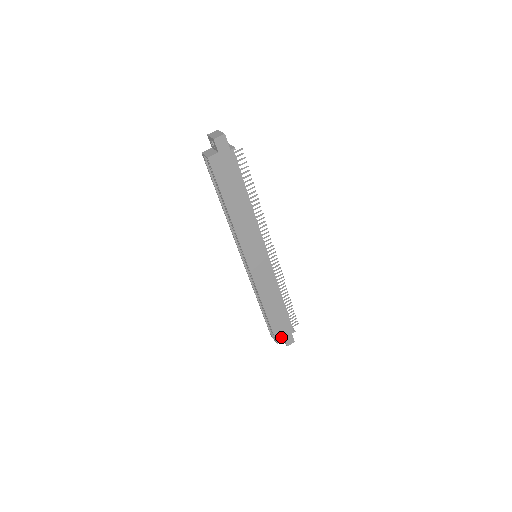
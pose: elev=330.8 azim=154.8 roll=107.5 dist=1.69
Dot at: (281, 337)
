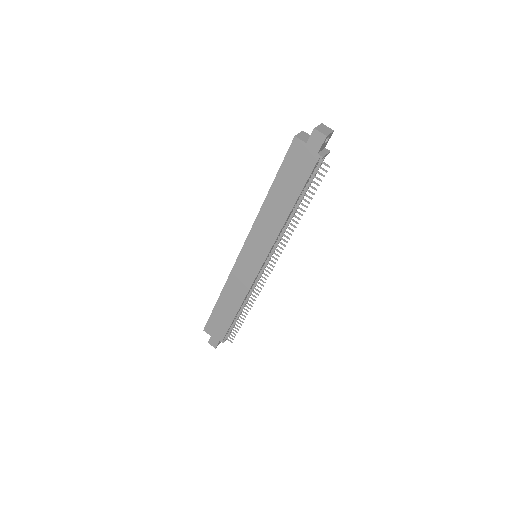
Dot at: (211, 331)
